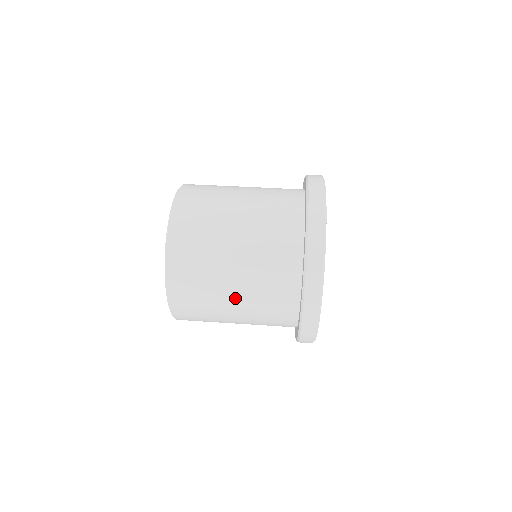
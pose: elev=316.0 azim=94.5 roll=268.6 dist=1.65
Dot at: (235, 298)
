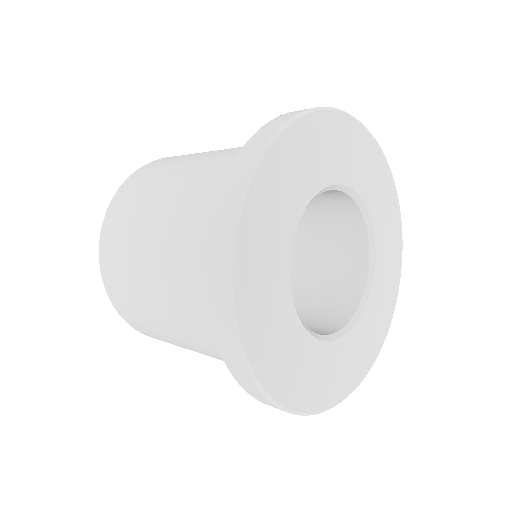
Dot at: (170, 195)
